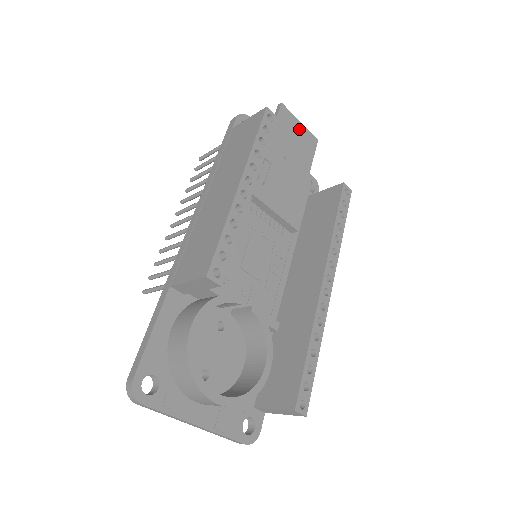
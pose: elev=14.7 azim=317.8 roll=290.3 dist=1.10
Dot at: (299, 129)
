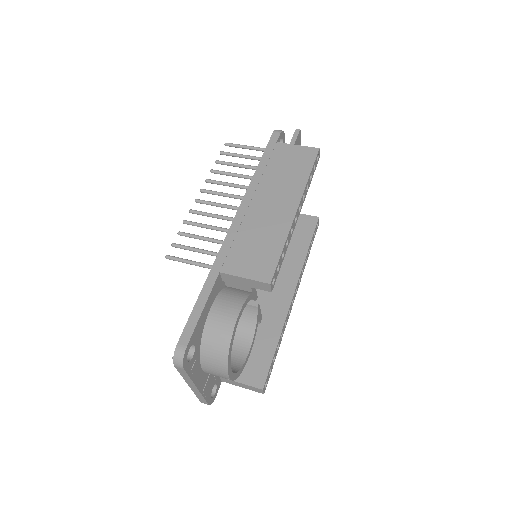
Dot at: occluded
